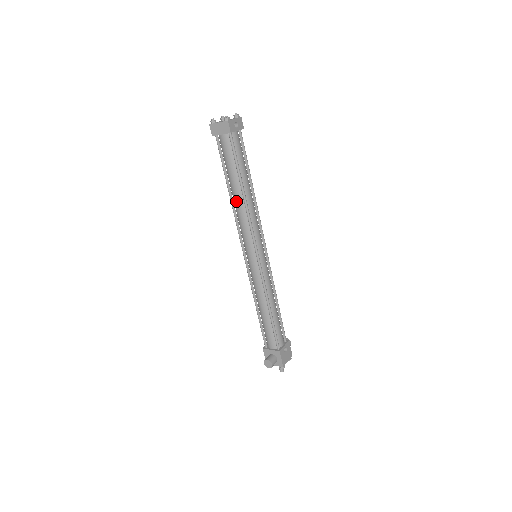
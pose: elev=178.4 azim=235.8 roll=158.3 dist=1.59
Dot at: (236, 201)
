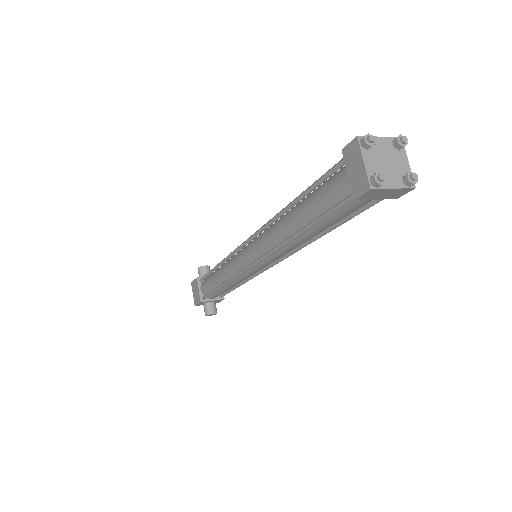
Dot at: (299, 242)
